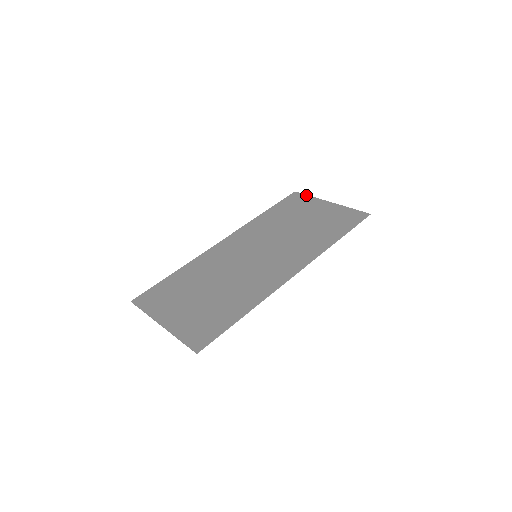
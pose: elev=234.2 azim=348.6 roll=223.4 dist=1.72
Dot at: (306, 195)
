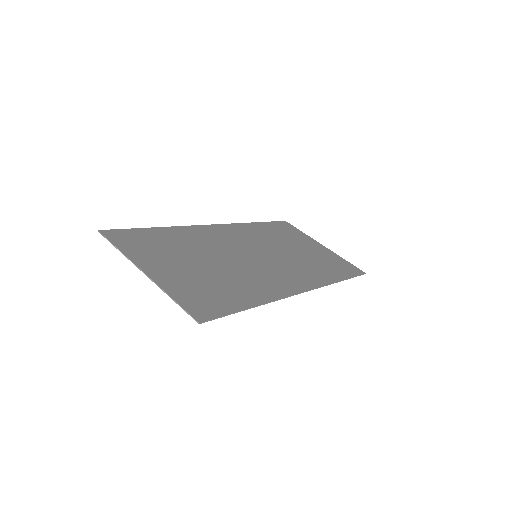
Dot at: (298, 229)
